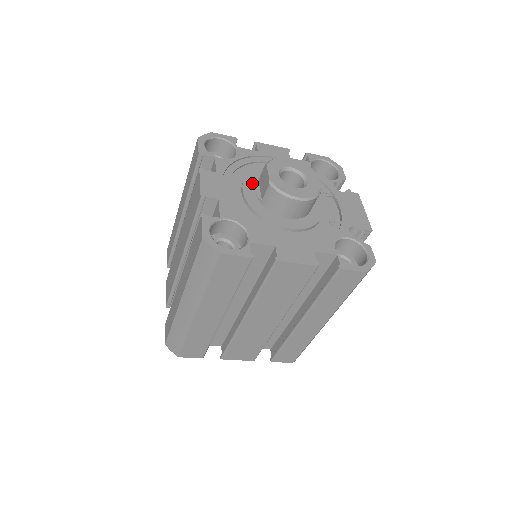
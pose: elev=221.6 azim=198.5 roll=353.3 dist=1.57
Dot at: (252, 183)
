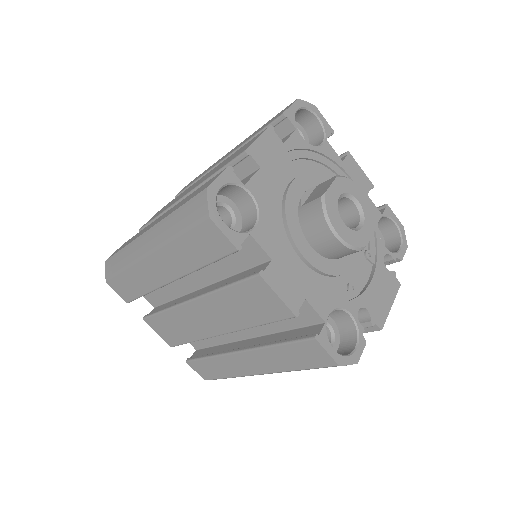
Dot at: (308, 183)
